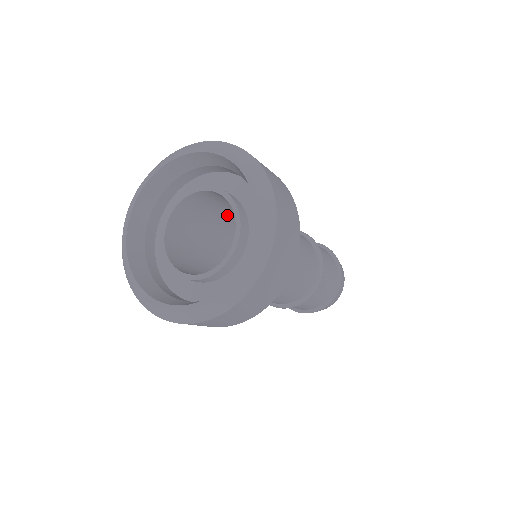
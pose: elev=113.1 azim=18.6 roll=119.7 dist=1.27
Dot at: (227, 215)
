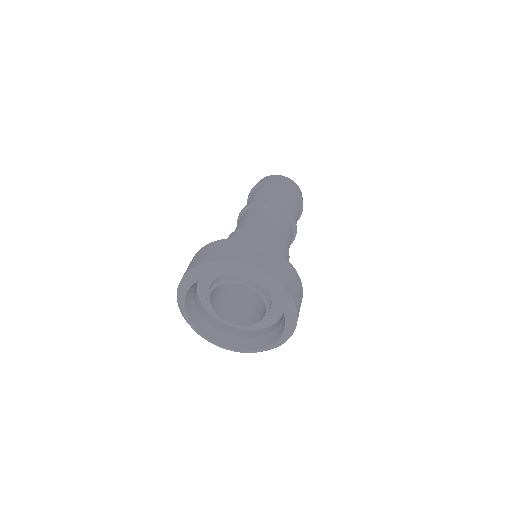
Dot at: occluded
